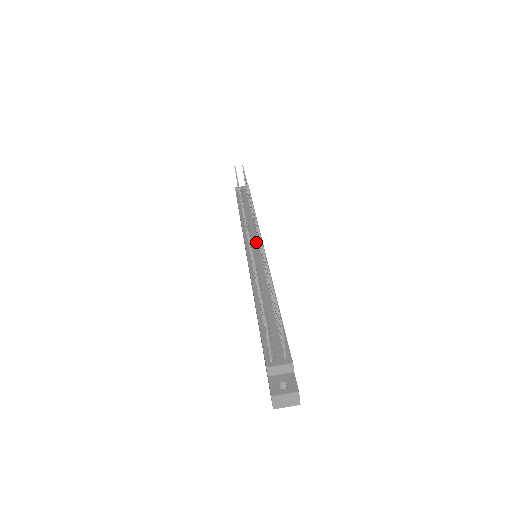
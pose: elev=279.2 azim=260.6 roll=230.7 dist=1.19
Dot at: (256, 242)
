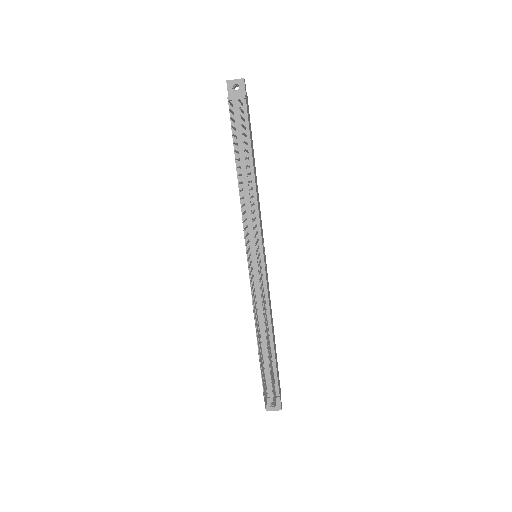
Dot at: (256, 246)
